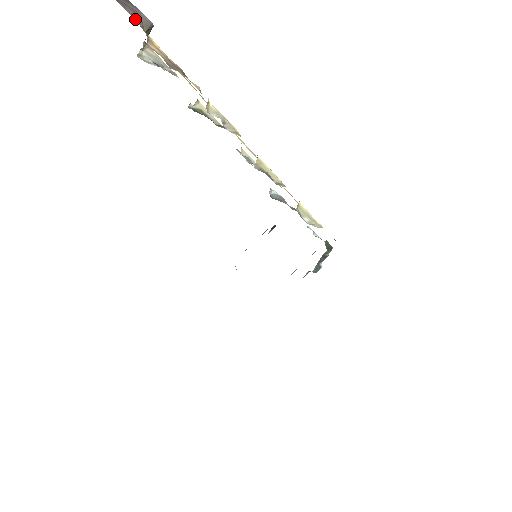
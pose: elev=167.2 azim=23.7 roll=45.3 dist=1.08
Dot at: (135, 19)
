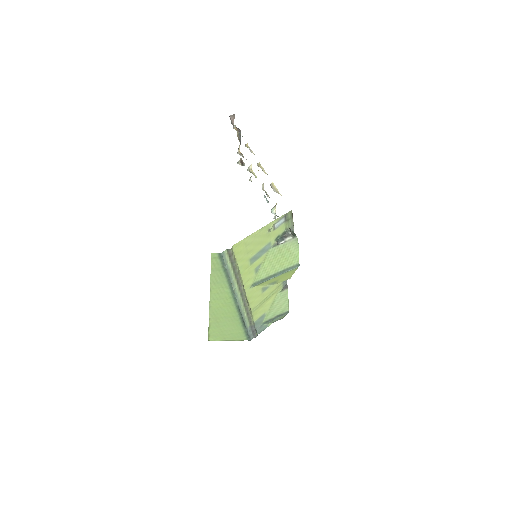
Dot at: occluded
